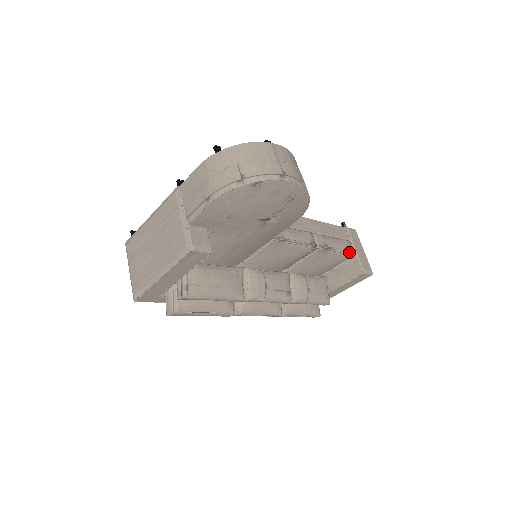
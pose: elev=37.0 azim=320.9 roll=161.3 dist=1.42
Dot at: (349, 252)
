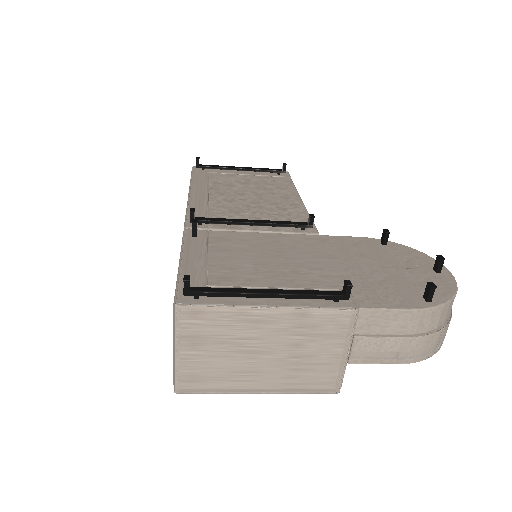
Dot at: occluded
